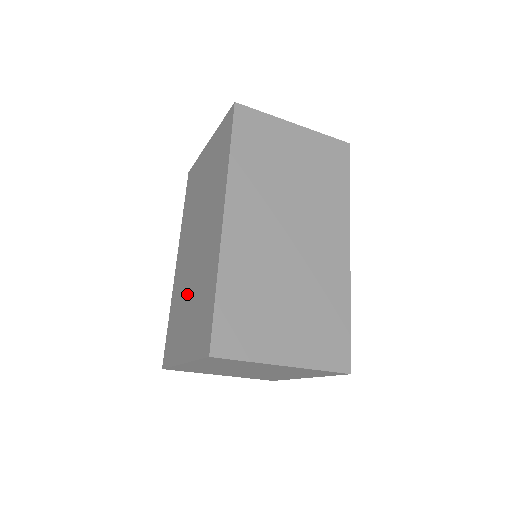
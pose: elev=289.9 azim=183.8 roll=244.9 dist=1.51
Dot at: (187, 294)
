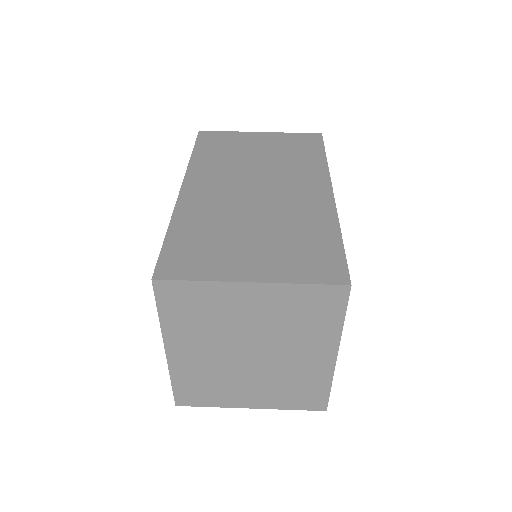
Dot at: occluded
